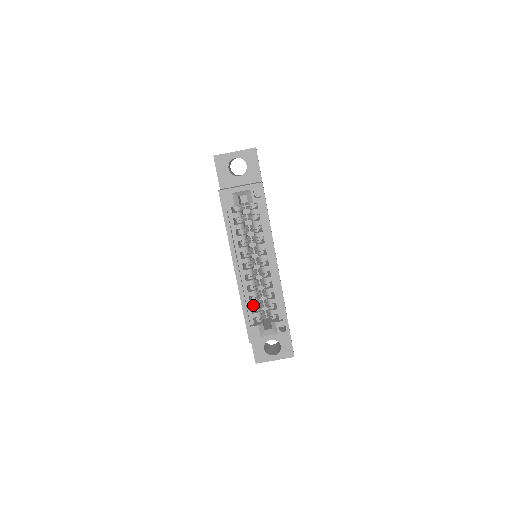
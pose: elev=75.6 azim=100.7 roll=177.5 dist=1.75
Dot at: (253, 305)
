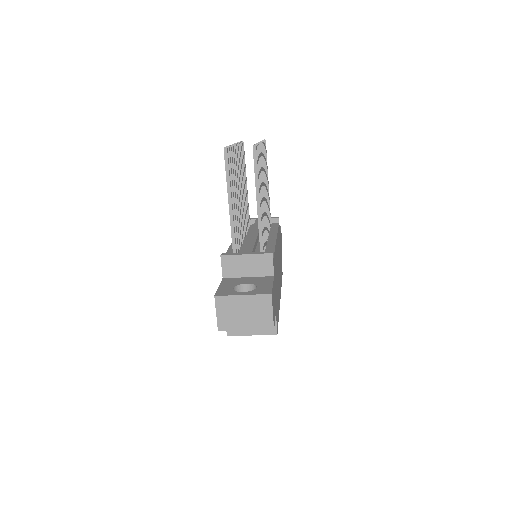
Dot at: occluded
